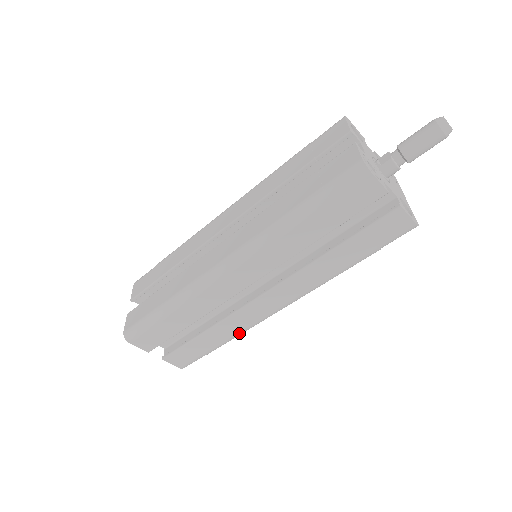
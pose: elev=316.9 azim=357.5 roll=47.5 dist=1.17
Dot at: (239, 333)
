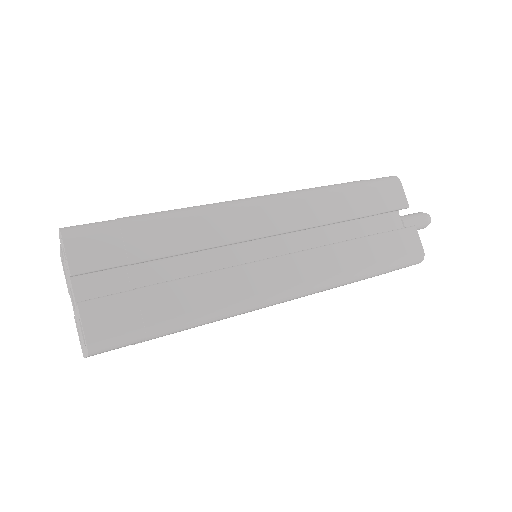
Dot at: (219, 308)
